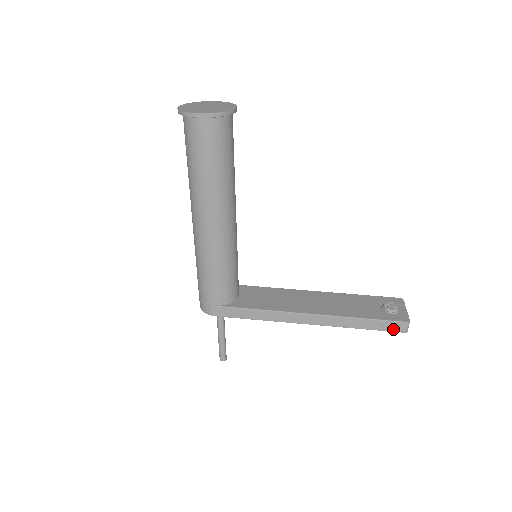
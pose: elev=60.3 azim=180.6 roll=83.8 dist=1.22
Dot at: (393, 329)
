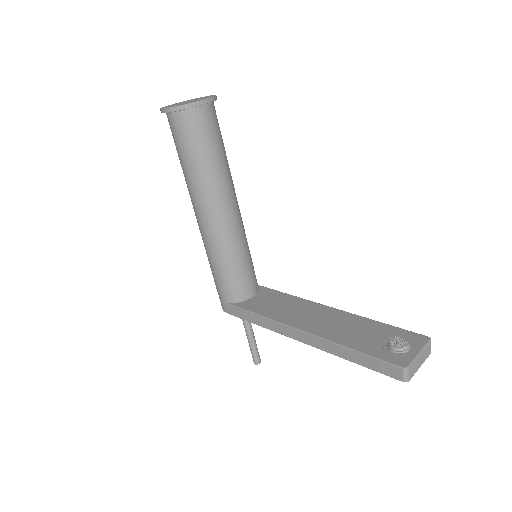
Dot at: (387, 372)
